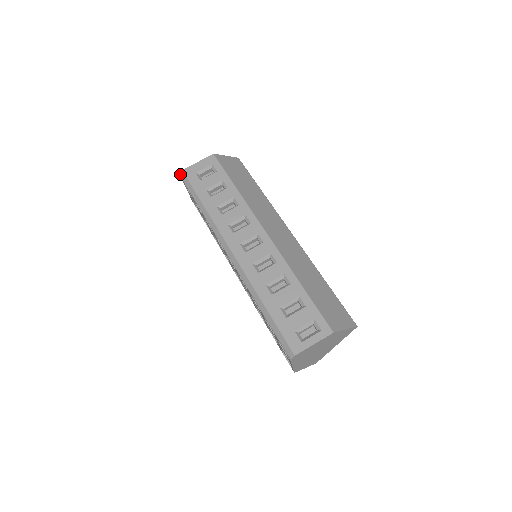
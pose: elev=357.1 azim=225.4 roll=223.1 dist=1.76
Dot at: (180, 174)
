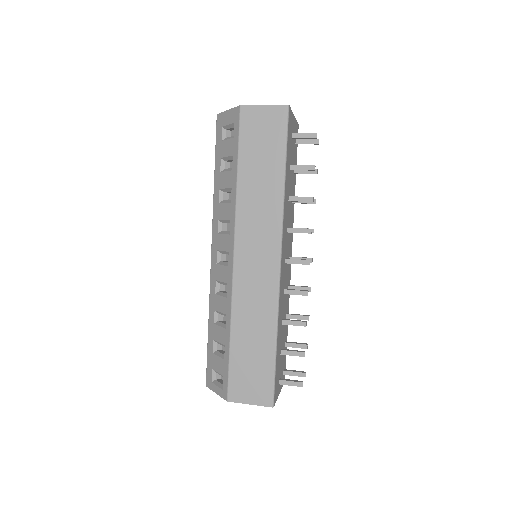
Dot at: occluded
